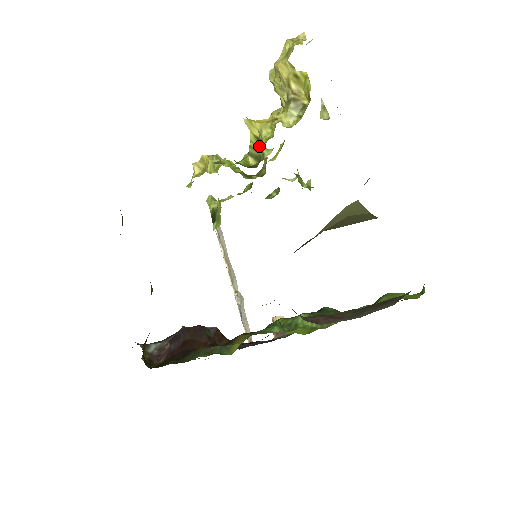
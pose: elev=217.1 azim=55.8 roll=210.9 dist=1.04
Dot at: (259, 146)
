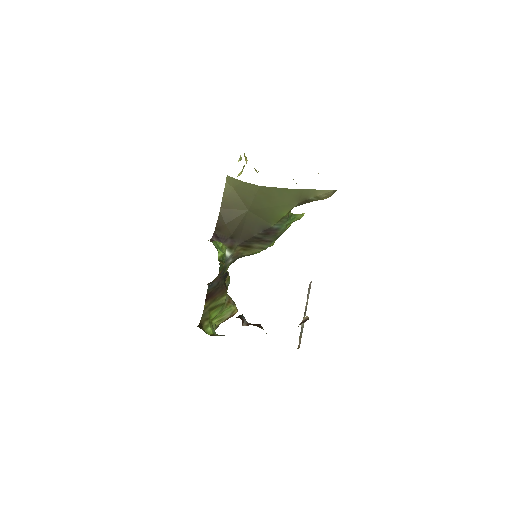
Dot at: occluded
